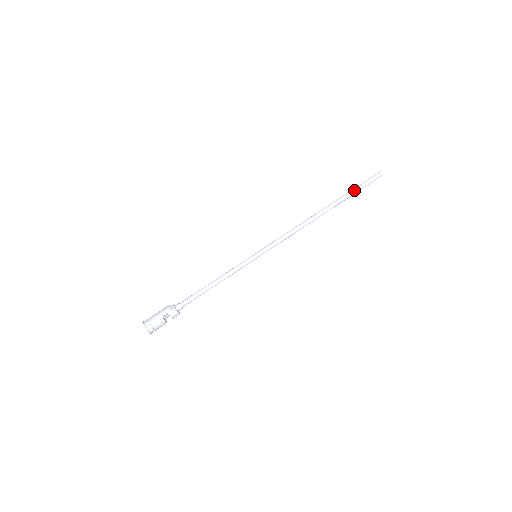
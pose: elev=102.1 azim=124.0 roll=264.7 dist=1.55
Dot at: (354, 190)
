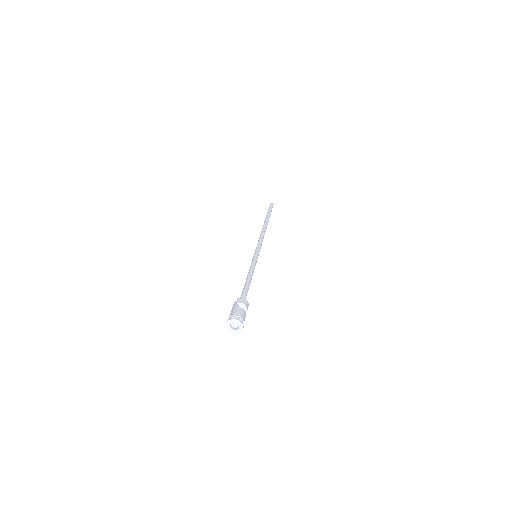
Dot at: (267, 212)
